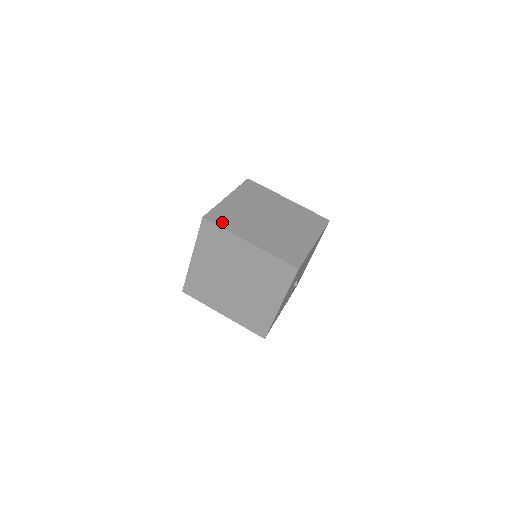
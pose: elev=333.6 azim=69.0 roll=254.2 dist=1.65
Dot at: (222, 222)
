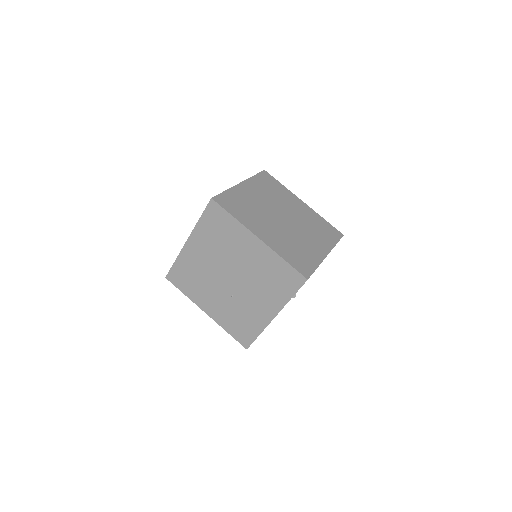
Dot at: (232, 209)
